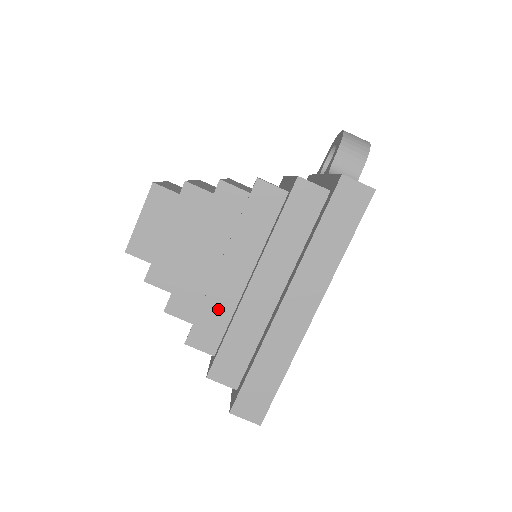
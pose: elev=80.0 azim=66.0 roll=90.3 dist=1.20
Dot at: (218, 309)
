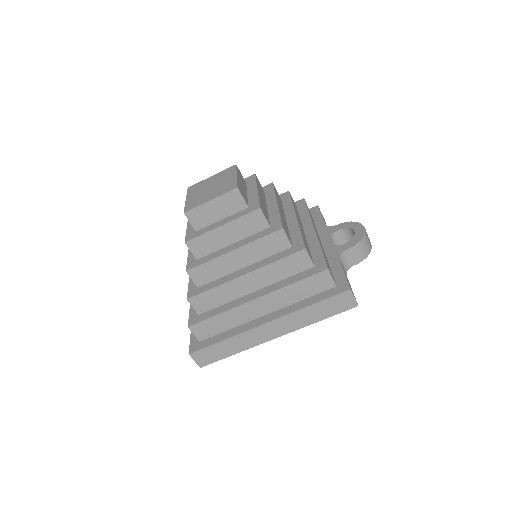
Dot at: (222, 295)
